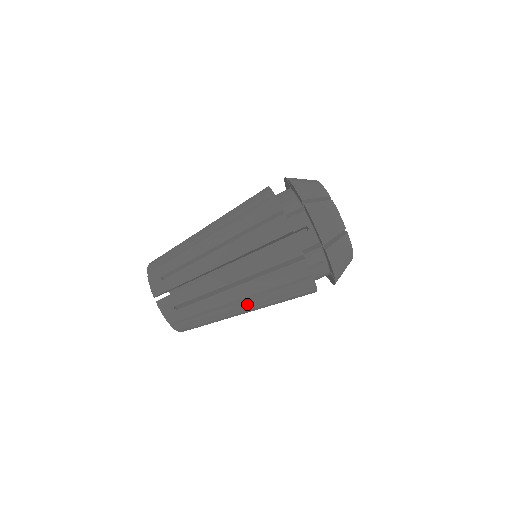
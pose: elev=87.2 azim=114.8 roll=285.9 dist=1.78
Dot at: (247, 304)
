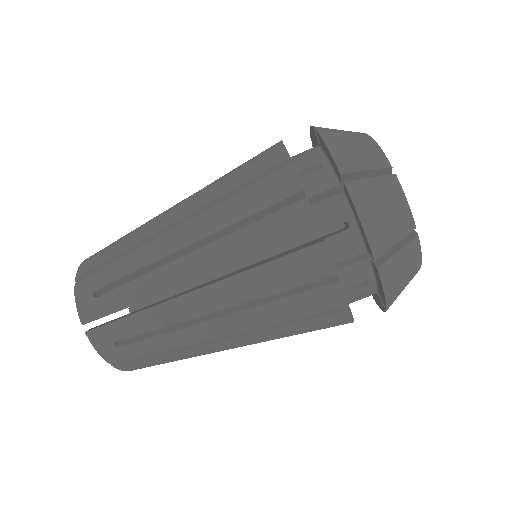
Dot at: (236, 342)
